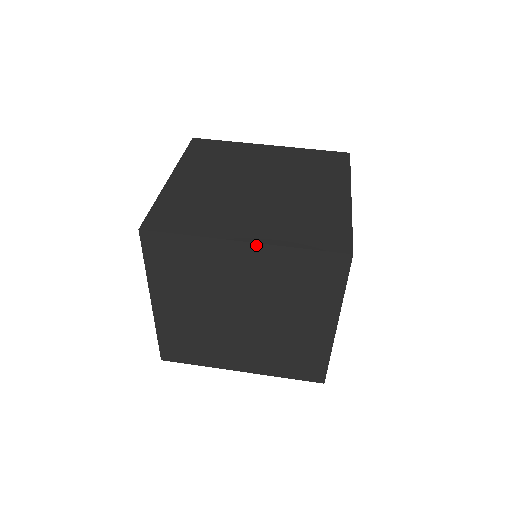
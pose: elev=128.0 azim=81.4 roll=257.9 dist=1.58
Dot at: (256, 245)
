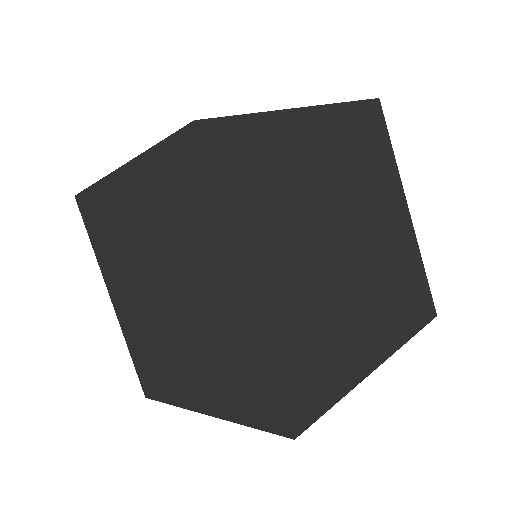
Dot at: (317, 109)
